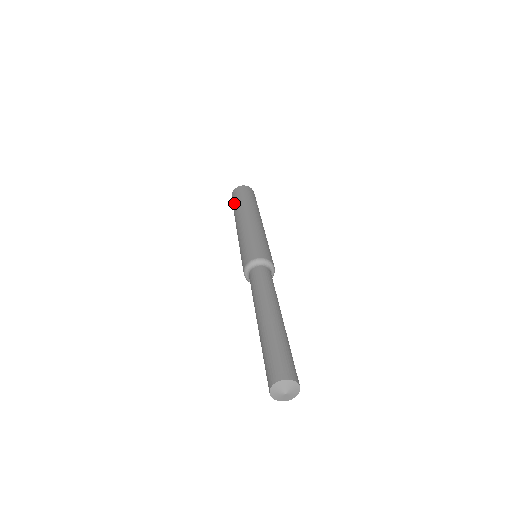
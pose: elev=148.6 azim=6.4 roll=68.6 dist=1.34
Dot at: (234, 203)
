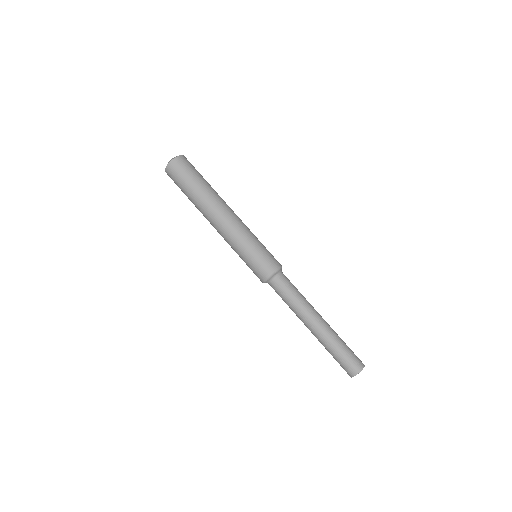
Dot at: (183, 191)
